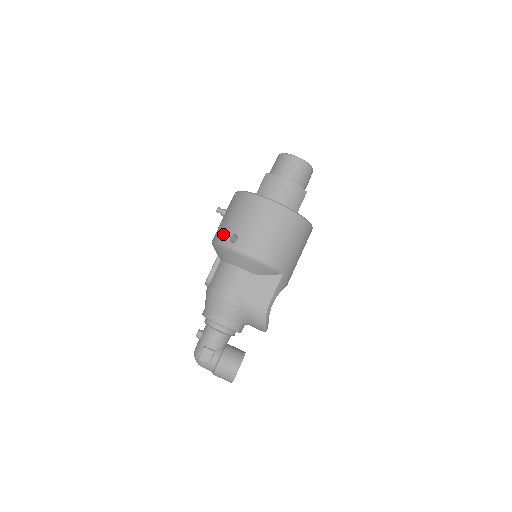
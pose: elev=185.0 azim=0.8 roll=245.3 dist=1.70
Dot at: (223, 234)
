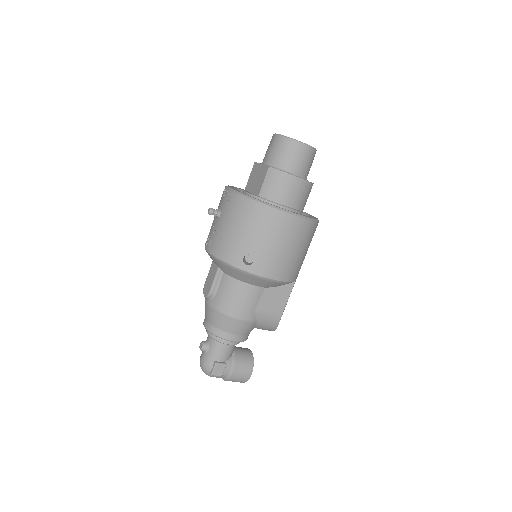
Dot at: (231, 252)
